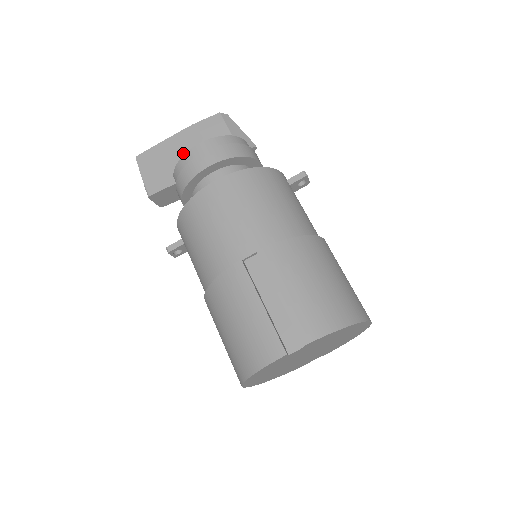
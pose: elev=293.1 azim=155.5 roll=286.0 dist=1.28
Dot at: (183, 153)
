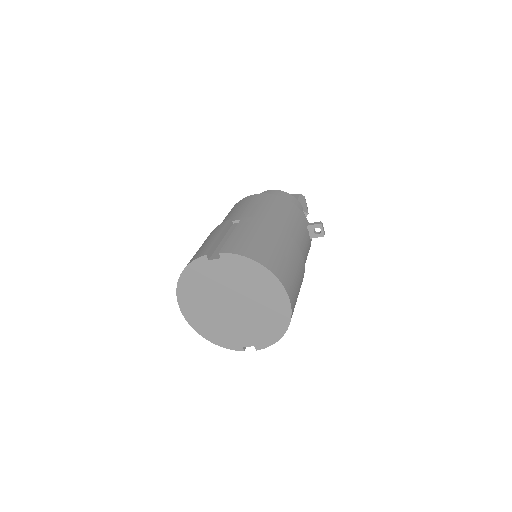
Dot at: occluded
